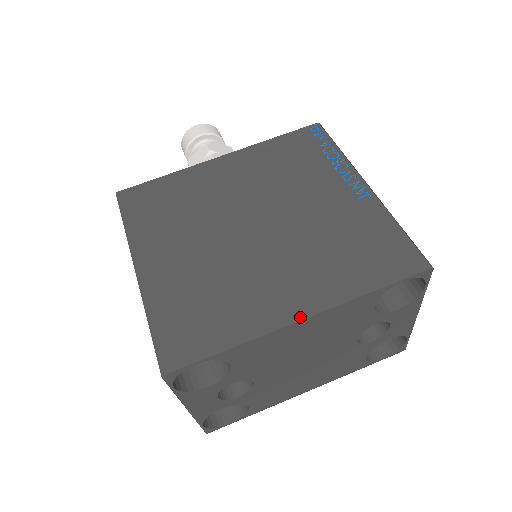
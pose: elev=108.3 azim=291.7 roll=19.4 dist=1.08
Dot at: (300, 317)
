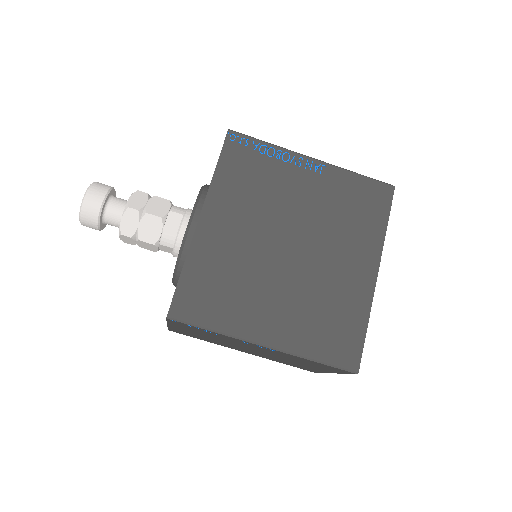
Dot at: (376, 274)
